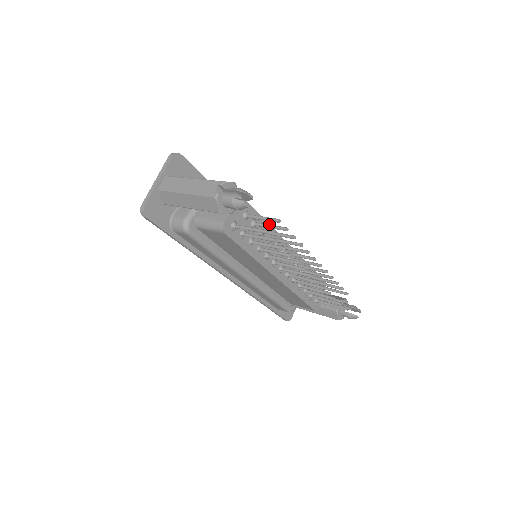
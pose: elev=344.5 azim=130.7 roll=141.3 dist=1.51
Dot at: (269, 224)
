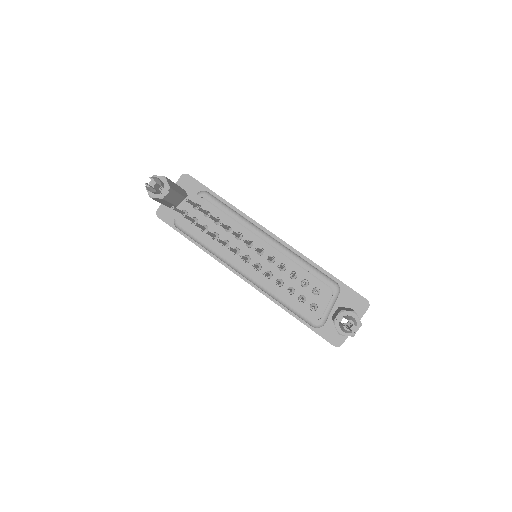
Dot at: (227, 216)
